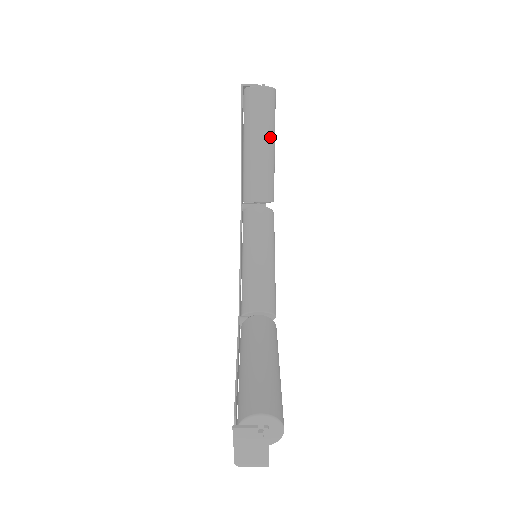
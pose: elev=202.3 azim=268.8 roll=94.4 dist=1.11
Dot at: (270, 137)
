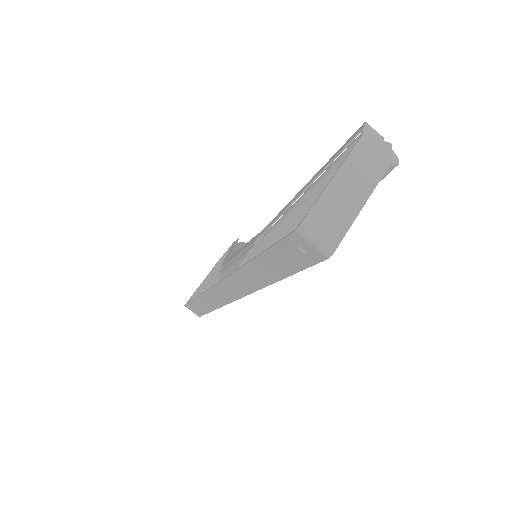
Dot at: occluded
